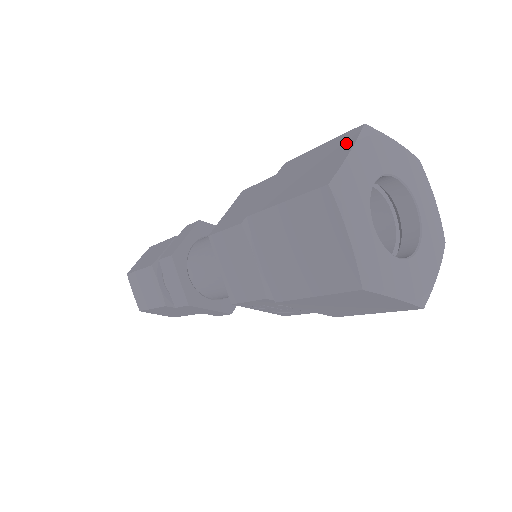
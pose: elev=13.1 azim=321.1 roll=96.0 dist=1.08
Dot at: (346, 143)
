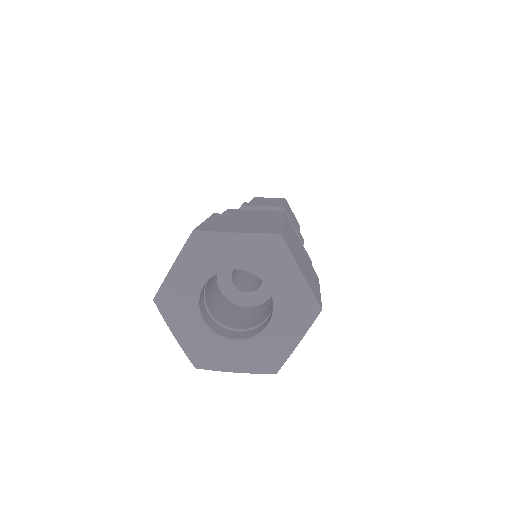
Dot at: (257, 230)
